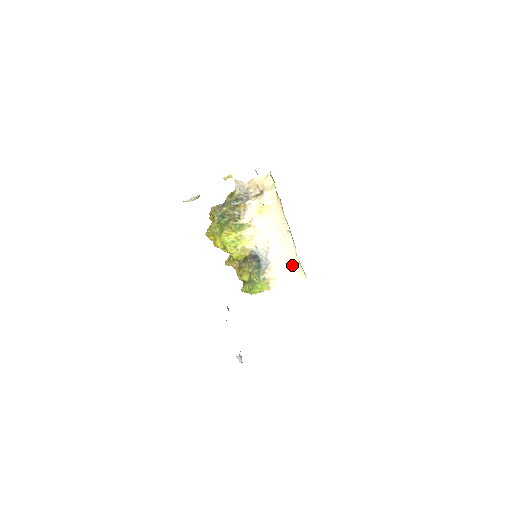
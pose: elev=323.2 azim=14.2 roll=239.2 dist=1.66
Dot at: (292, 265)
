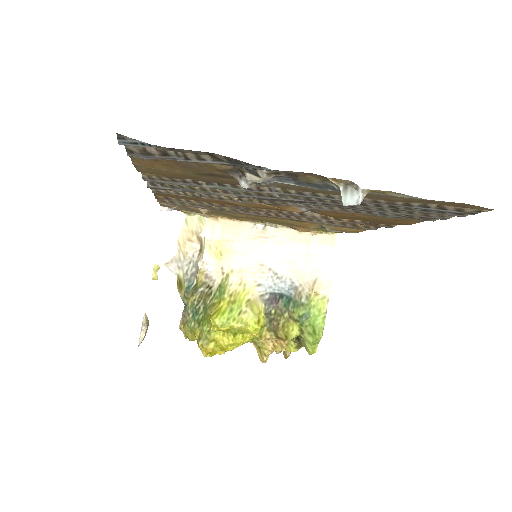
Dot at: (310, 247)
